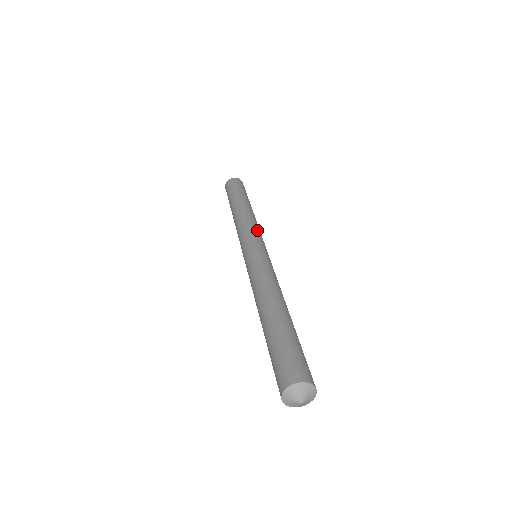
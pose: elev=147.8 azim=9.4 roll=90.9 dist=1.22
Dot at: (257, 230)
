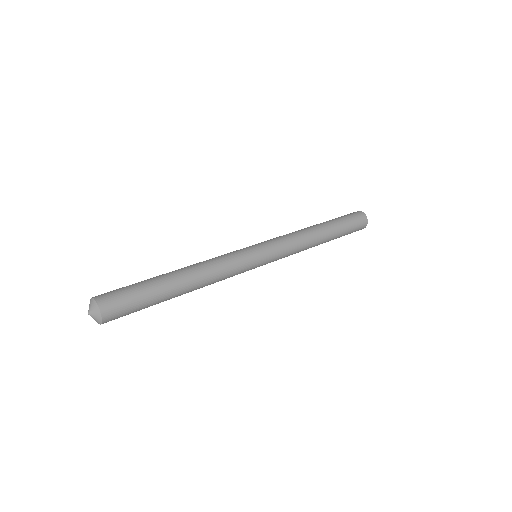
Dot at: (286, 245)
